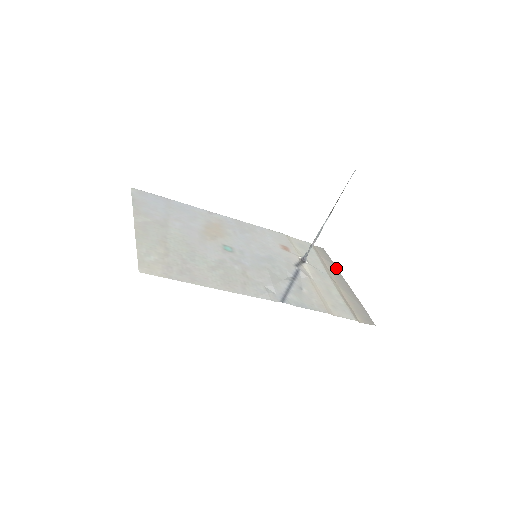
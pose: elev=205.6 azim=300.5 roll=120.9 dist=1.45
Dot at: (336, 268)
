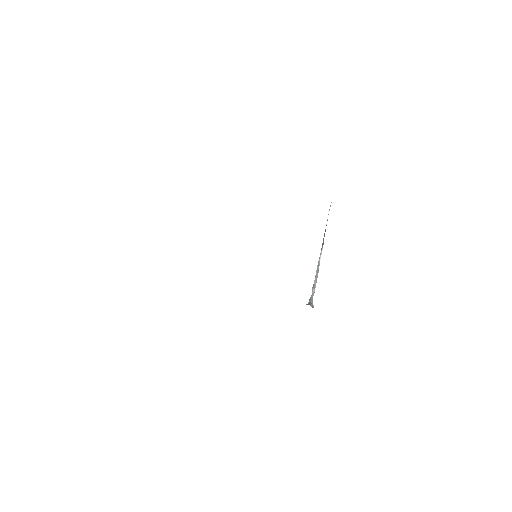
Dot at: occluded
